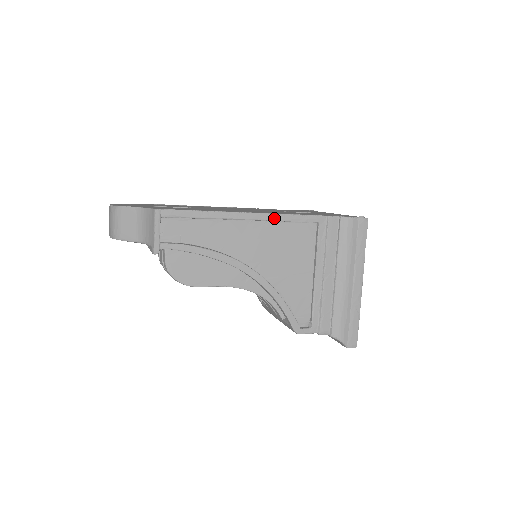
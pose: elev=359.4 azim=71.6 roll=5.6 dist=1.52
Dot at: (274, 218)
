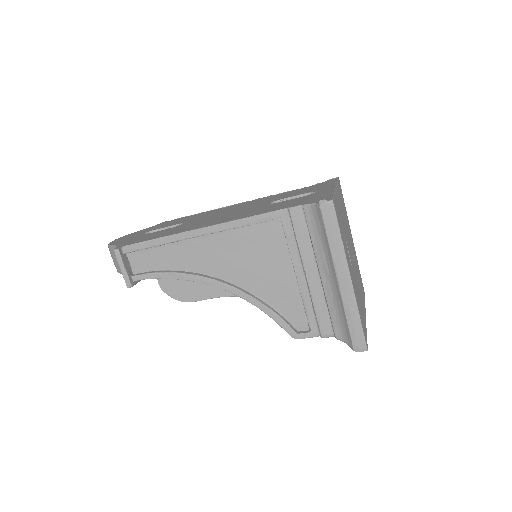
Dot at: (227, 227)
